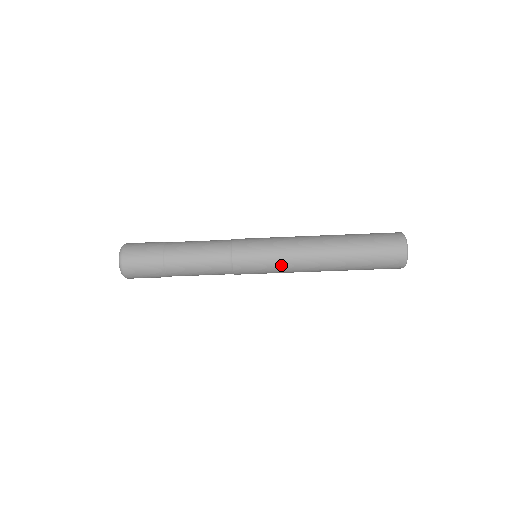
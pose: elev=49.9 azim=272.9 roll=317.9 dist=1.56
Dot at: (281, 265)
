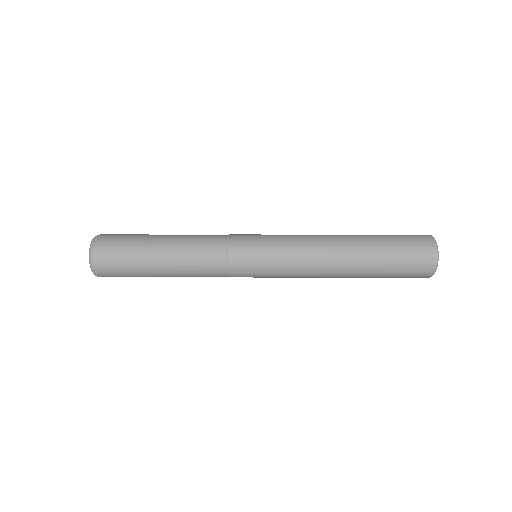
Dot at: (285, 277)
